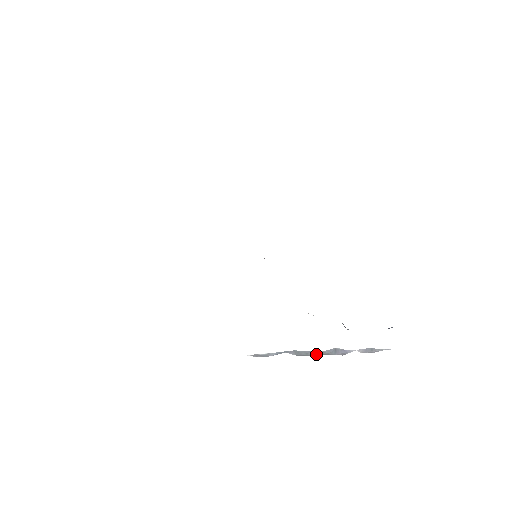
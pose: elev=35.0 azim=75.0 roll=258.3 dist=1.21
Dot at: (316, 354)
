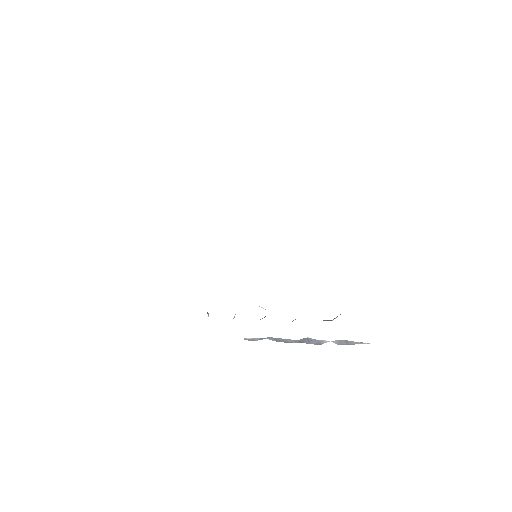
Dot at: (293, 342)
